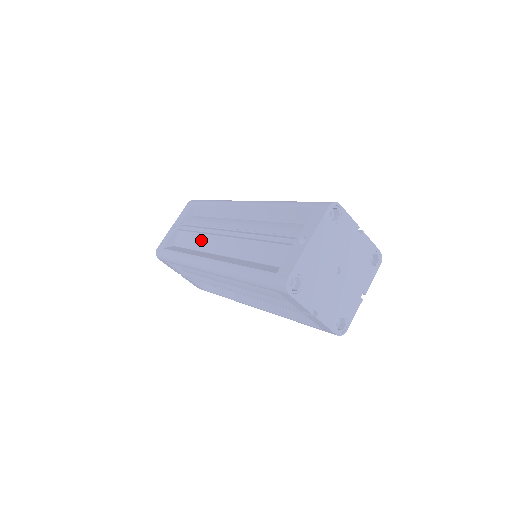
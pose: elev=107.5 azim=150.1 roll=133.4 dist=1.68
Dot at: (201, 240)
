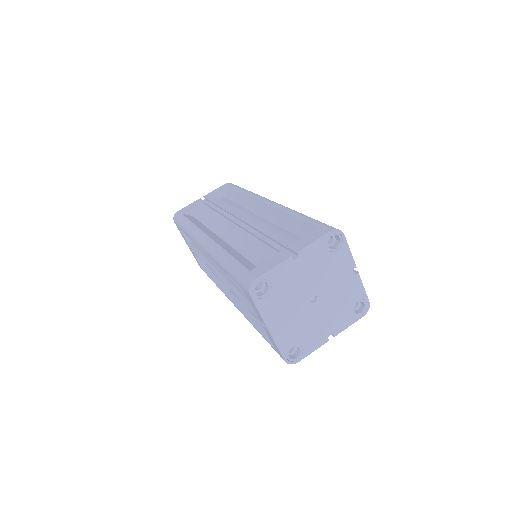
Dot at: occluded
